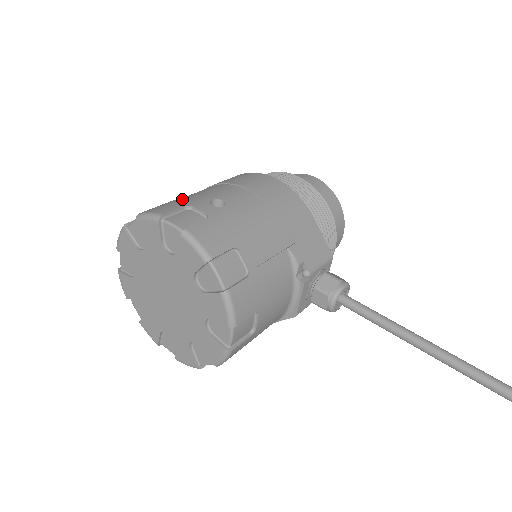
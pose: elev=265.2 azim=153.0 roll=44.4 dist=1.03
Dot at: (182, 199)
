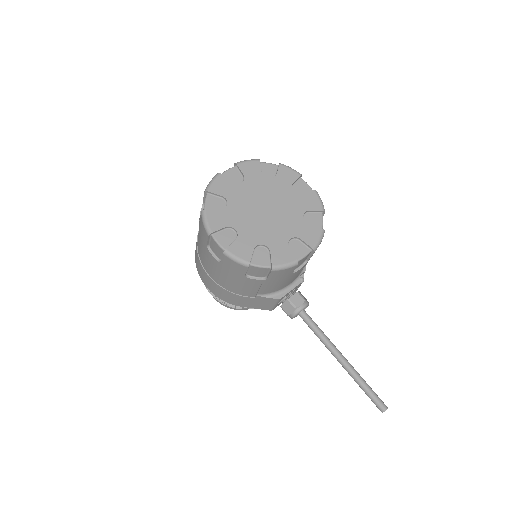
Dot at: occluded
